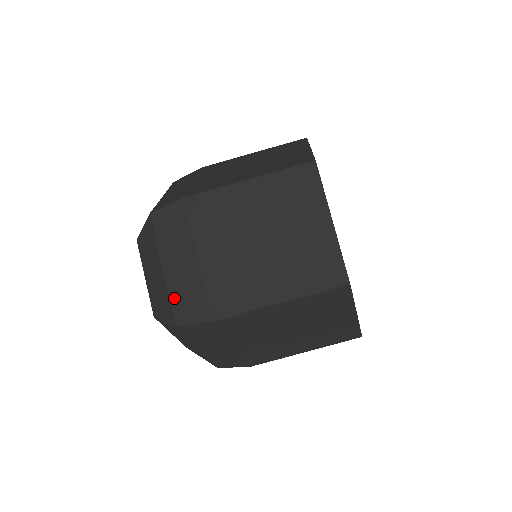
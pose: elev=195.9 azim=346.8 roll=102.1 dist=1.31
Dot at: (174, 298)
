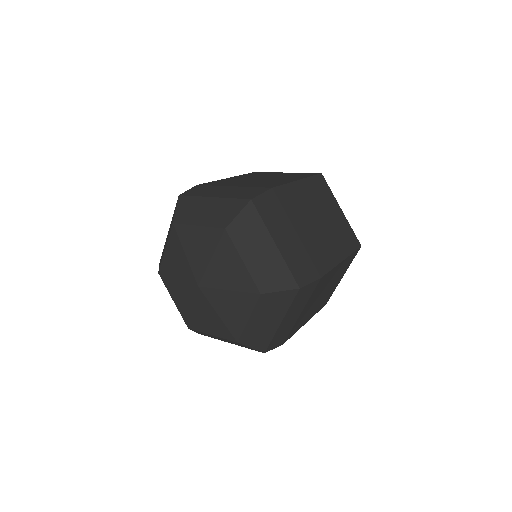
Dot at: (291, 265)
